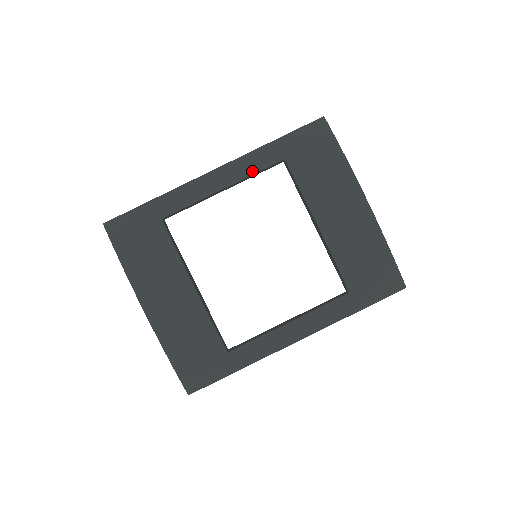
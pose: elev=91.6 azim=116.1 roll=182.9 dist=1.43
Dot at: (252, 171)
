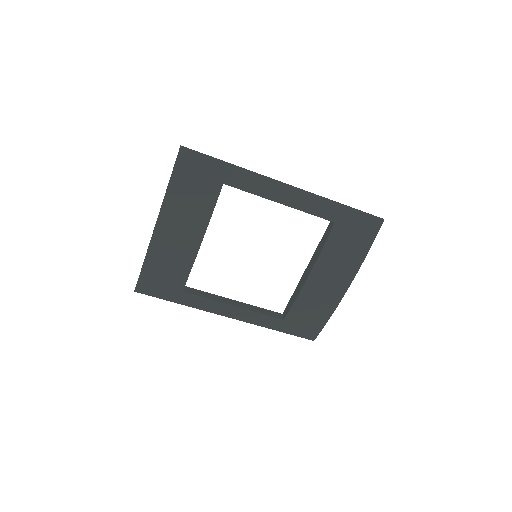
Dot at: (309, 210)
